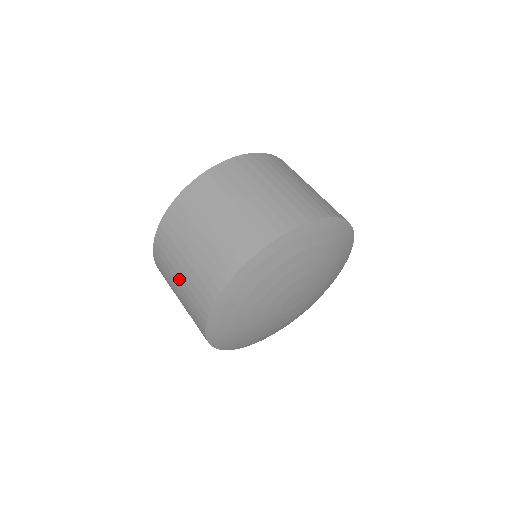
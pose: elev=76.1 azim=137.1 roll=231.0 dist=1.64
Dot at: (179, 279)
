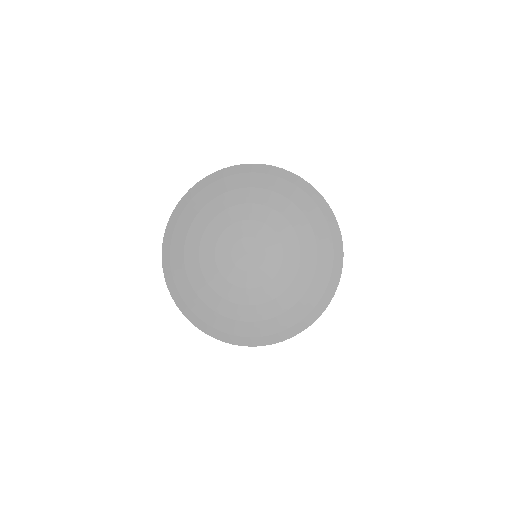
Dot at: occluded
